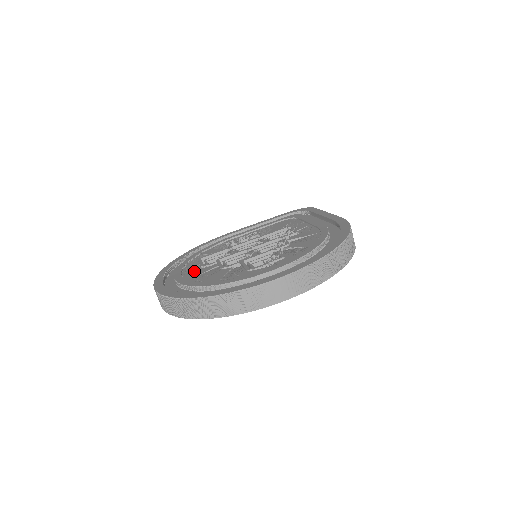
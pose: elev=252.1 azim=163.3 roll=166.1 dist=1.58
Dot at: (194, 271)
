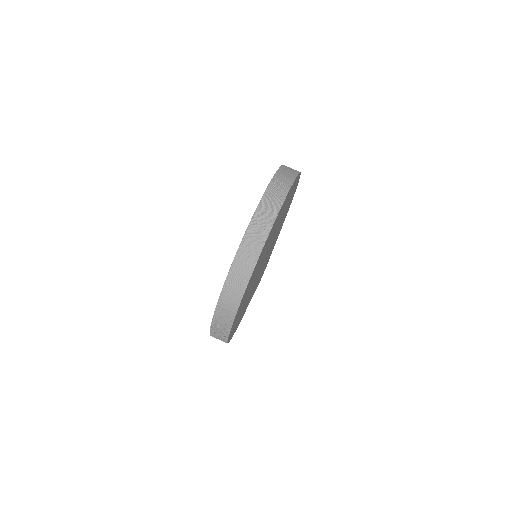
Dot at: occluded
